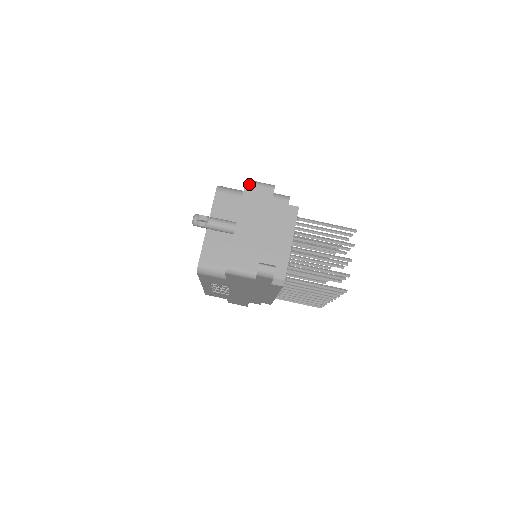
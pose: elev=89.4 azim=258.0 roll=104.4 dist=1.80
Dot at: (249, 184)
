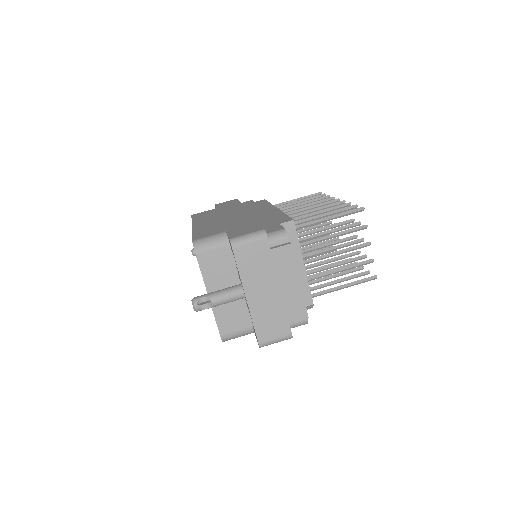
Dot at: (237, 247)
